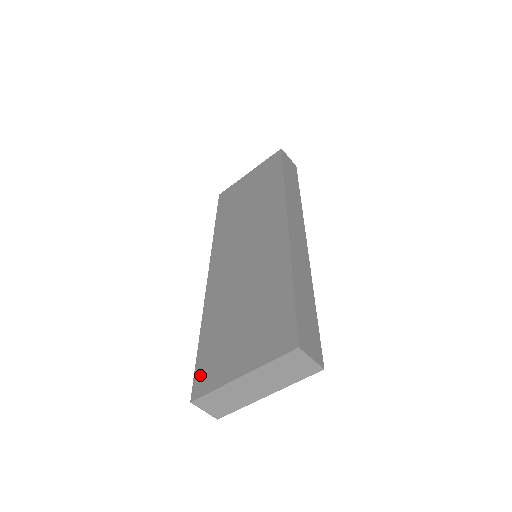
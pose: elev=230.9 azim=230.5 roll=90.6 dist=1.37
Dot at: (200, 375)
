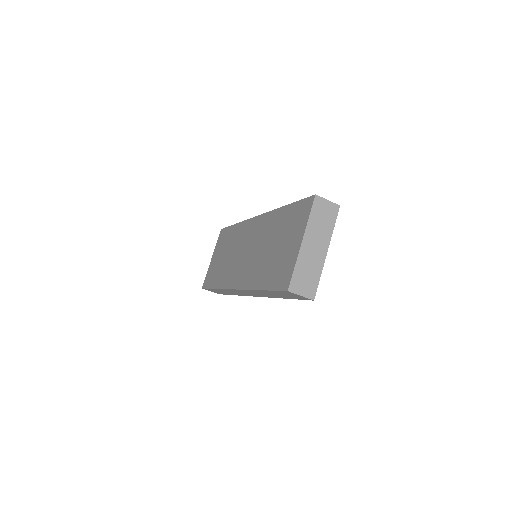
Dot at: (280, 283)
